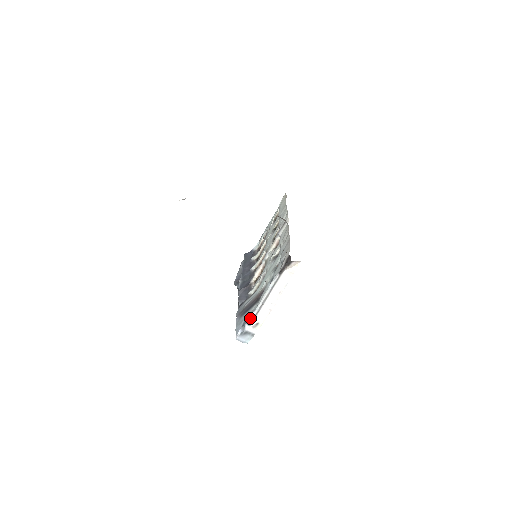
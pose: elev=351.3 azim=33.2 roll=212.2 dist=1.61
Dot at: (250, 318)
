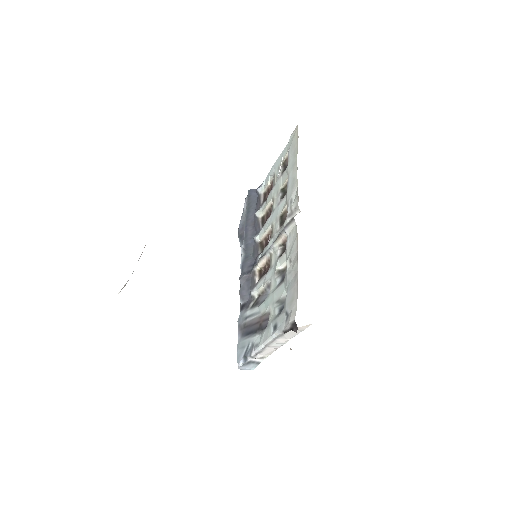
Dot at: (252, 351)
